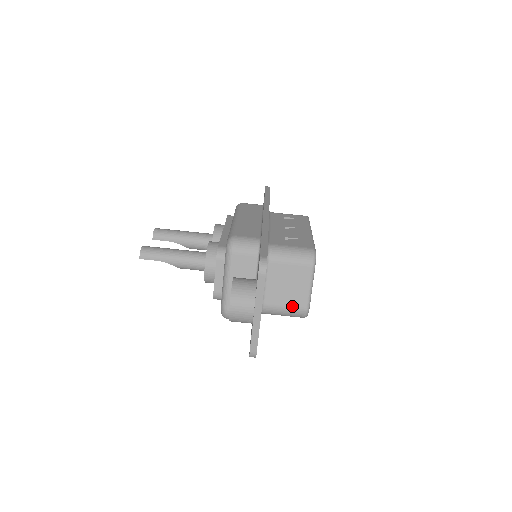
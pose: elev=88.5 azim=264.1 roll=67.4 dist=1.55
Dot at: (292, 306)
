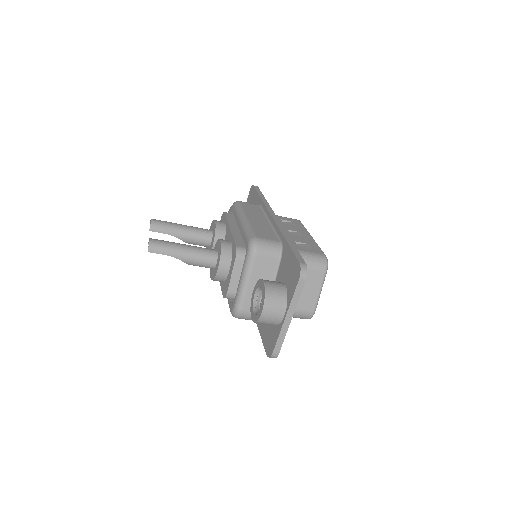
Dot at: (301, 308)
